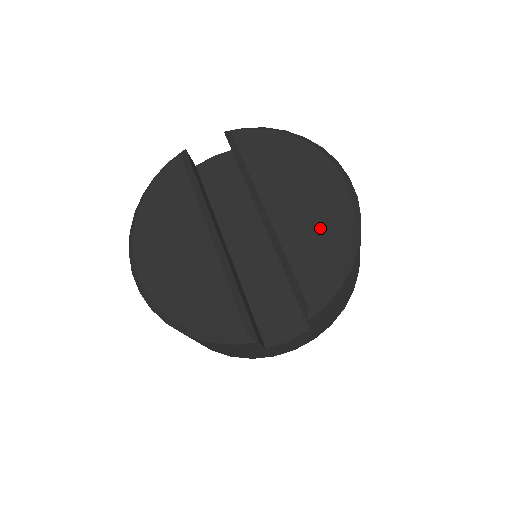
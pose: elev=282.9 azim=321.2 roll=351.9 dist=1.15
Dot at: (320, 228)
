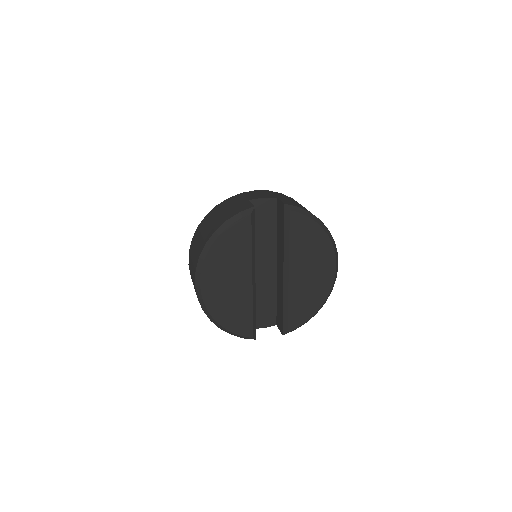
Dot at: (311, 294)
